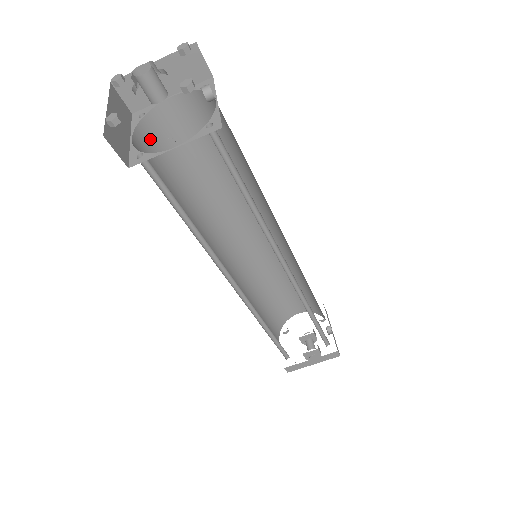
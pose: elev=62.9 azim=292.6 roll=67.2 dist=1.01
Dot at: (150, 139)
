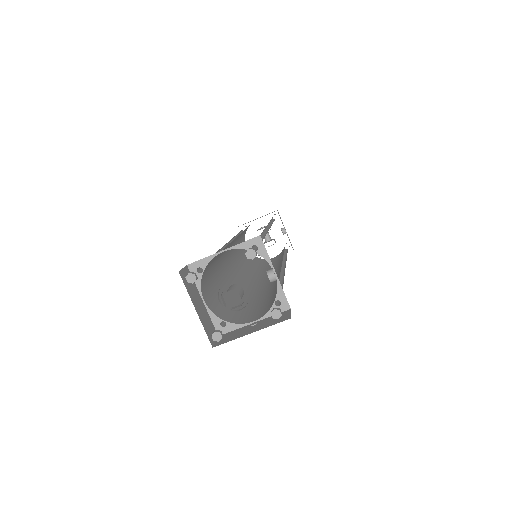
Dot at: (205, 276)
